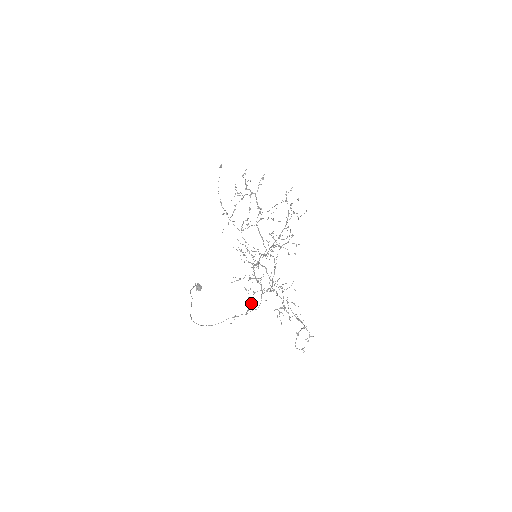
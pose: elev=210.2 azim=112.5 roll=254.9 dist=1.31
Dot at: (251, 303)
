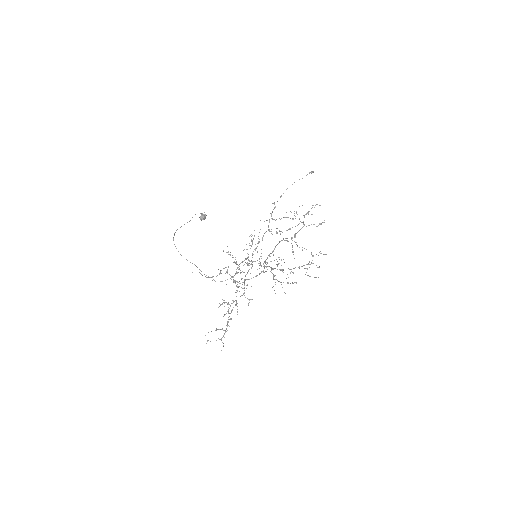
Dot at: (217, 275)
